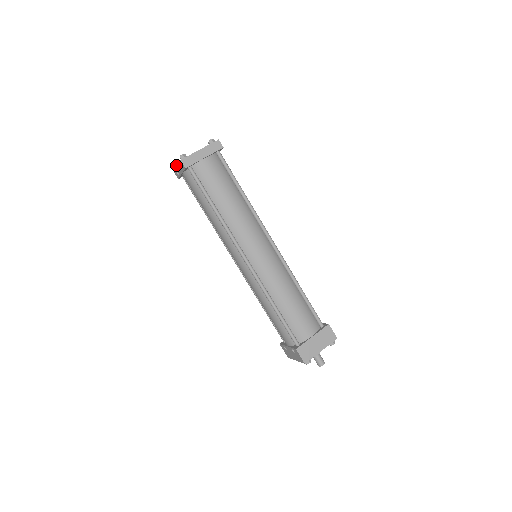
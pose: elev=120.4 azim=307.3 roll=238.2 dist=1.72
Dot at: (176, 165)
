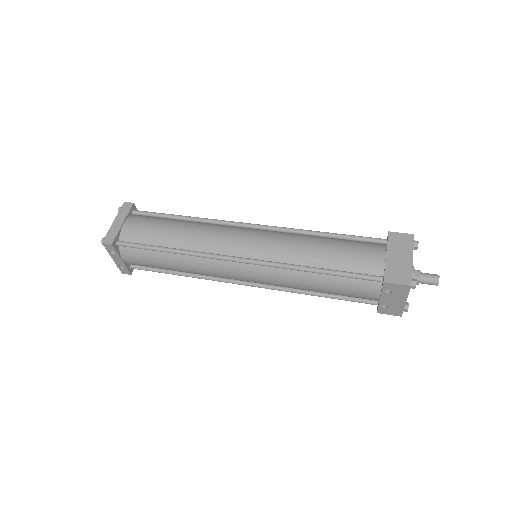
Dot at: occluded
